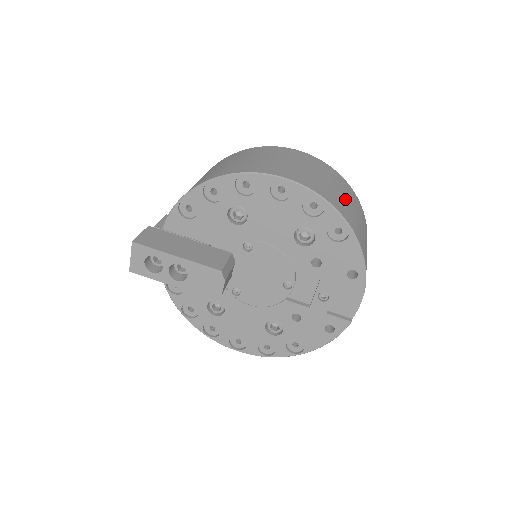
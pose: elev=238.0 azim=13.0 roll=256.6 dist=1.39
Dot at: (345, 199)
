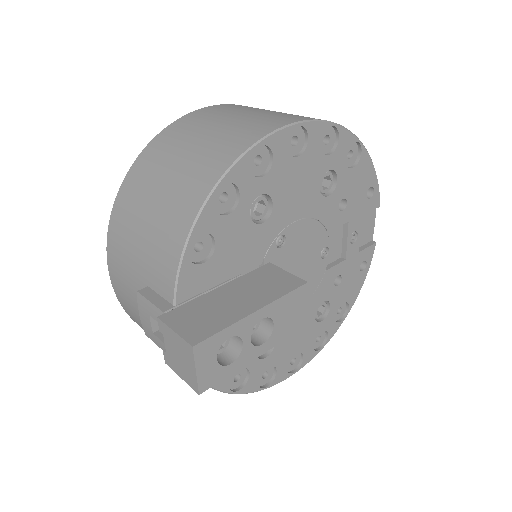
Dot at: occluded
